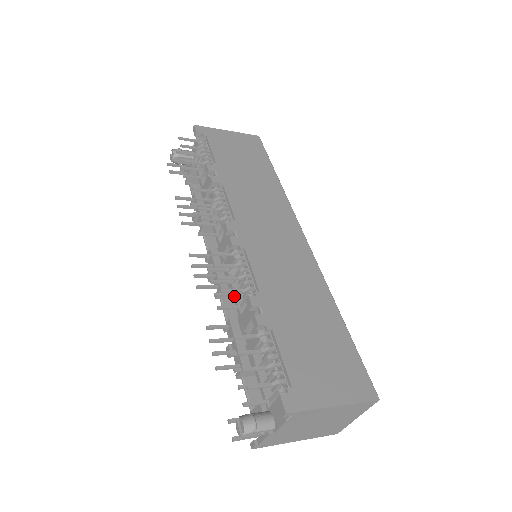
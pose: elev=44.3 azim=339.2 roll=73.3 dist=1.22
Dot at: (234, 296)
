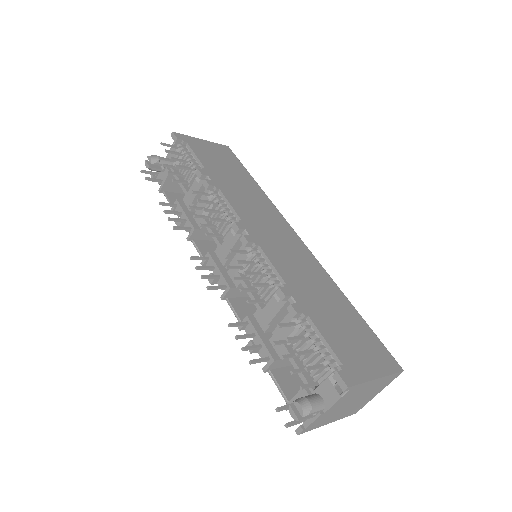
Dot at: (250, 293)
